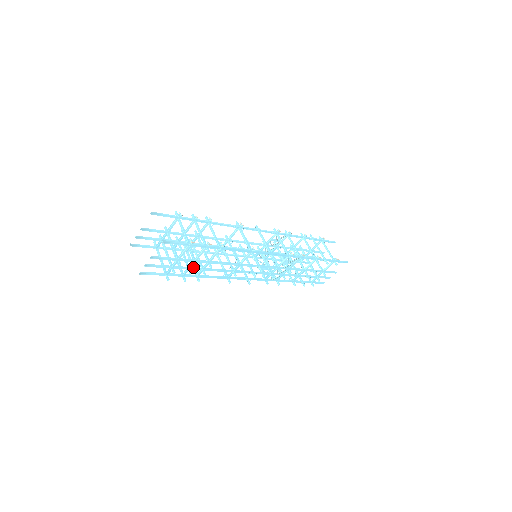
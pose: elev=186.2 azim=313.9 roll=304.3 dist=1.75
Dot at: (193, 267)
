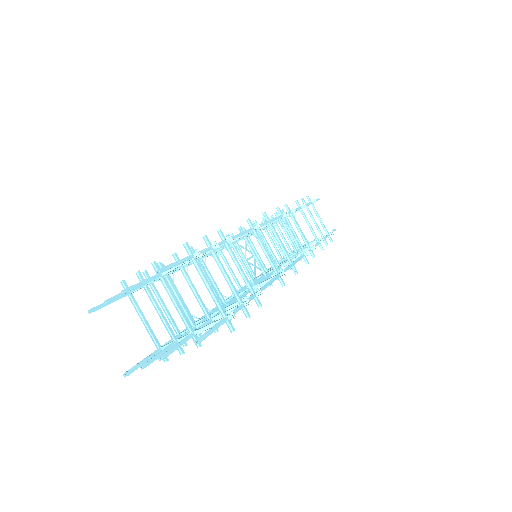
Dot at: (199, 322)
